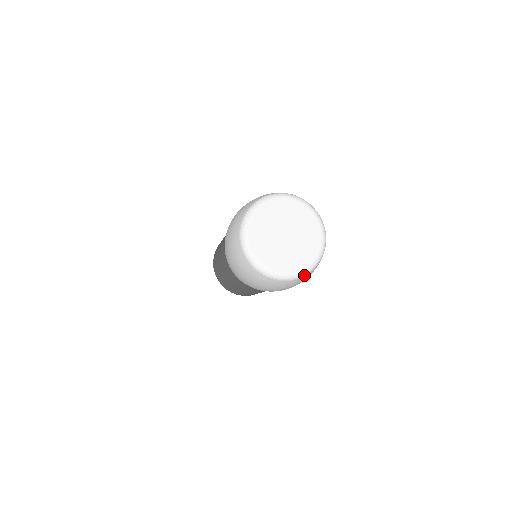
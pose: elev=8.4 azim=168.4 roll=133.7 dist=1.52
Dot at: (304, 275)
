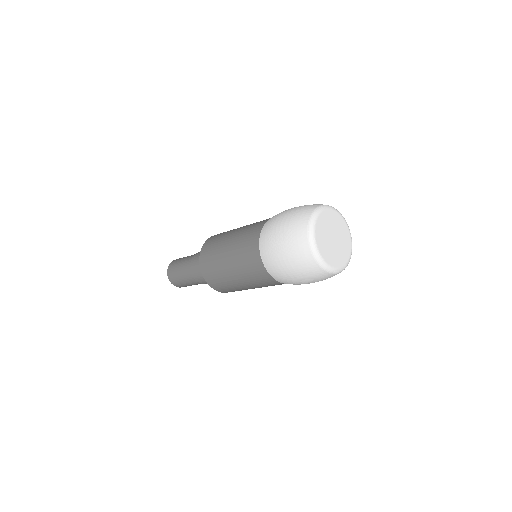
Dot at: occluded
